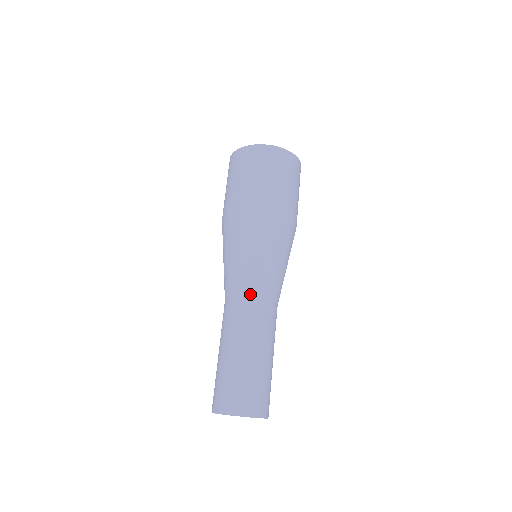
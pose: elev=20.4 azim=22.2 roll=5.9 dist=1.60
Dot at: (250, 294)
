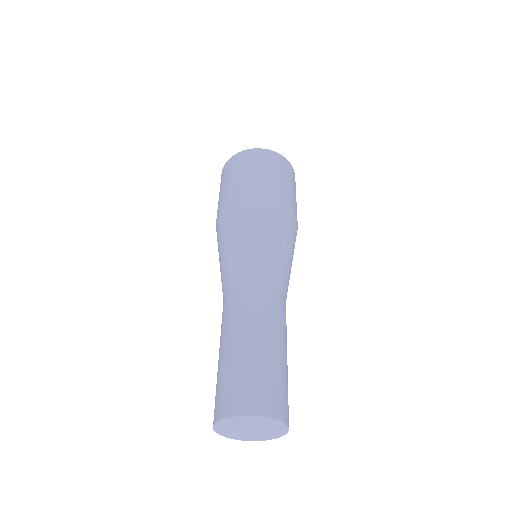
Dot at: (260, 280)
